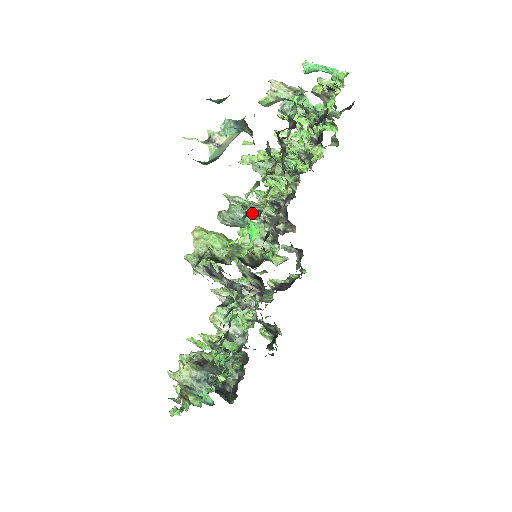
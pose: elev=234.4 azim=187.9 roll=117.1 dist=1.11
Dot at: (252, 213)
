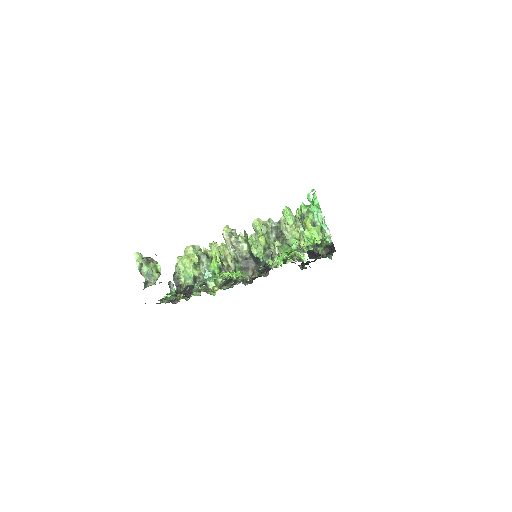
Dot at: occluded
